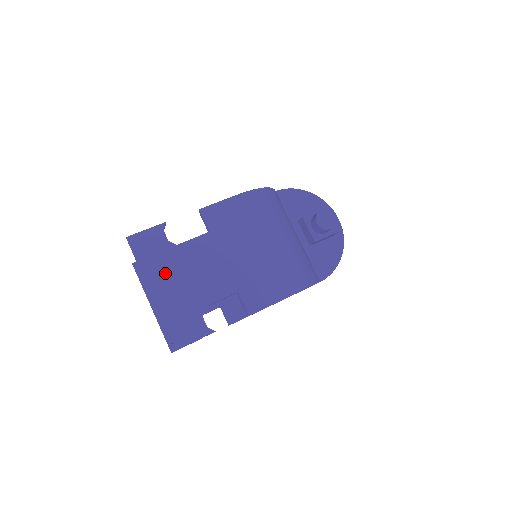
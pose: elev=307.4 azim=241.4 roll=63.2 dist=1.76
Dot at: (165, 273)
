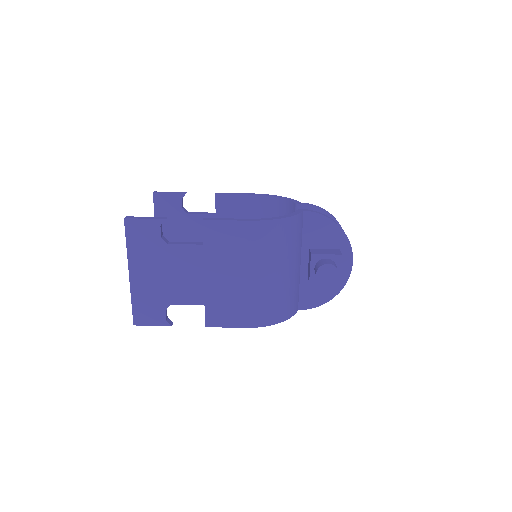
Dot at: (147, 263)
